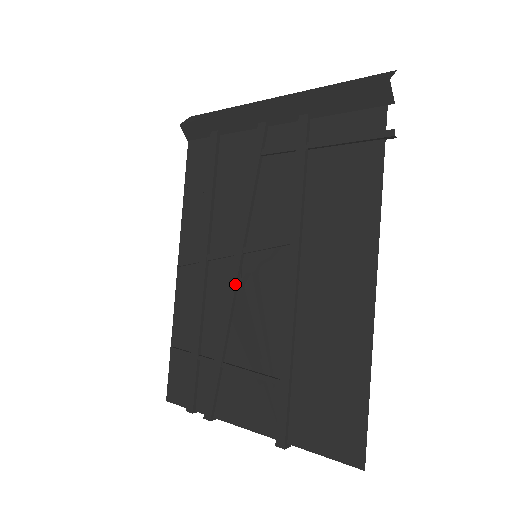
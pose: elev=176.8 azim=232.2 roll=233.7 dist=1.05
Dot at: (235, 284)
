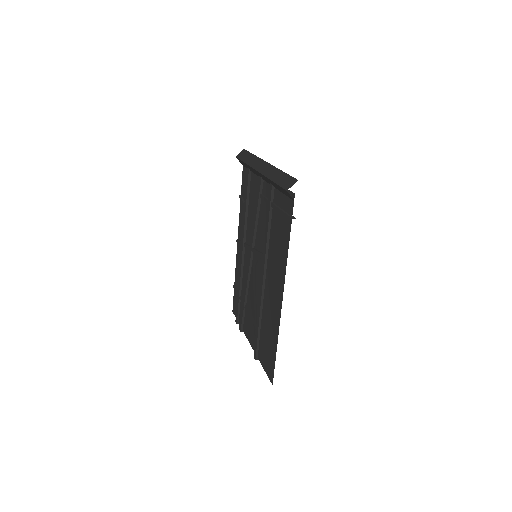
Dot at: (249, 267)
